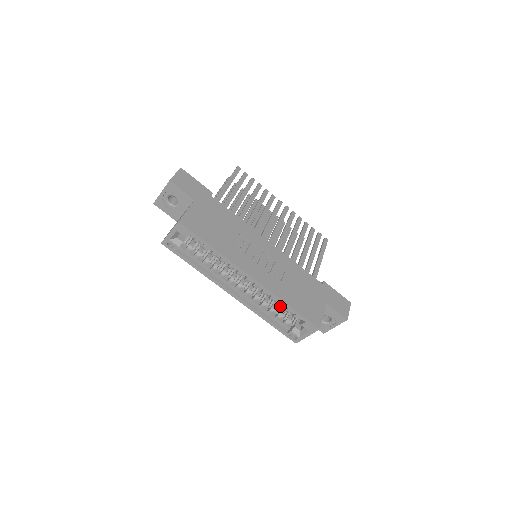
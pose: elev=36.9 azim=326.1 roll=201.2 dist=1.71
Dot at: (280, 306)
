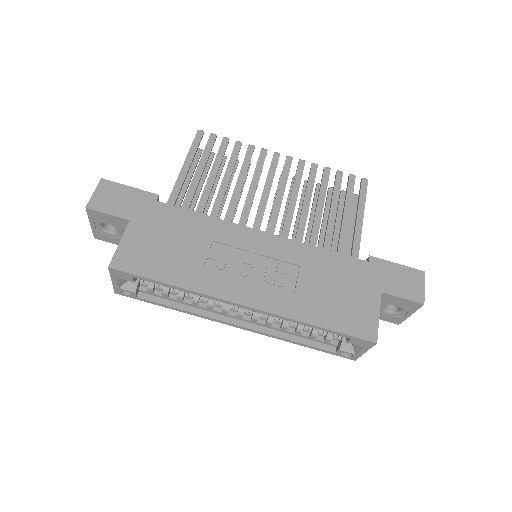
Dot at: occluded
